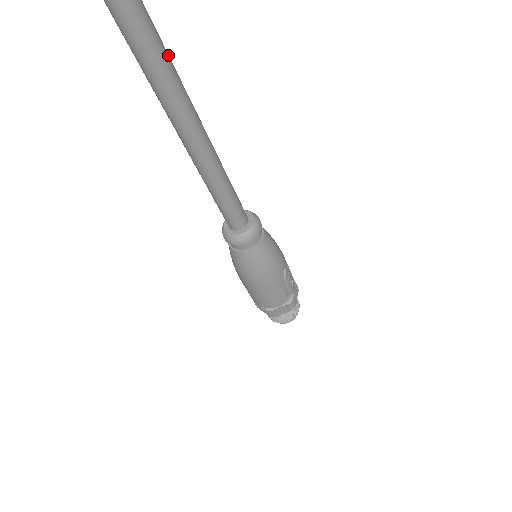
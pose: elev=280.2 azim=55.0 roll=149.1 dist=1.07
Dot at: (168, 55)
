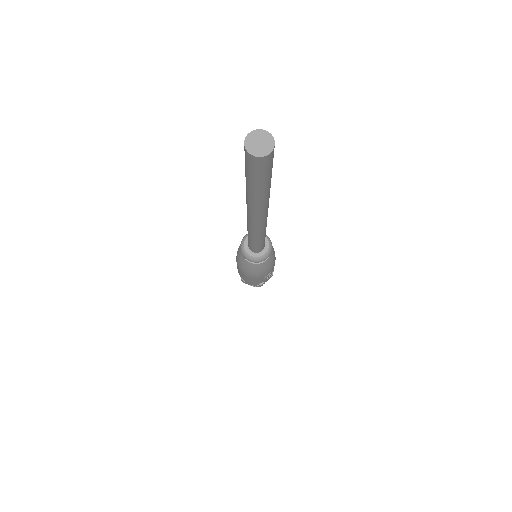
Dot at: (269, 195)
